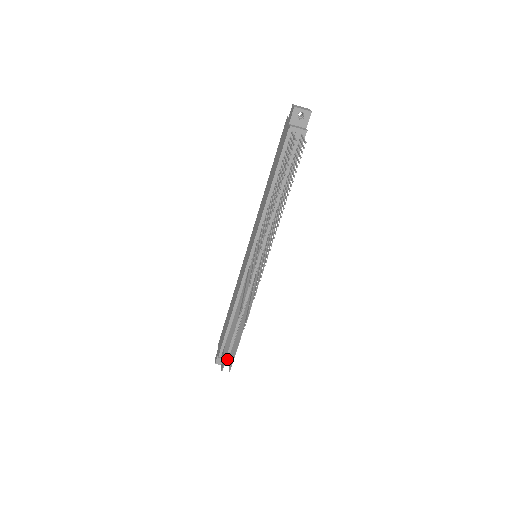
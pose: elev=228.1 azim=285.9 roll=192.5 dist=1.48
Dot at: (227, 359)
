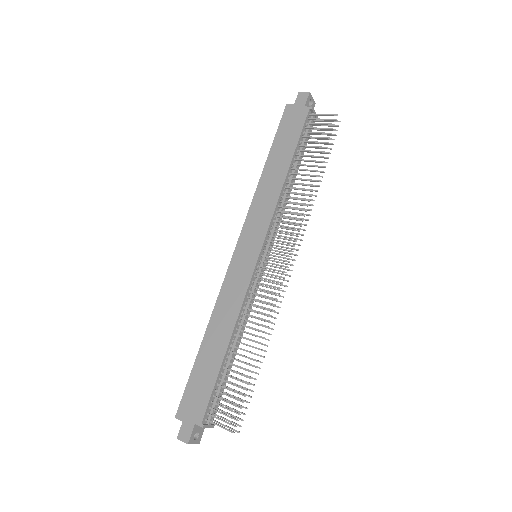
Dot at: (211, 425)
